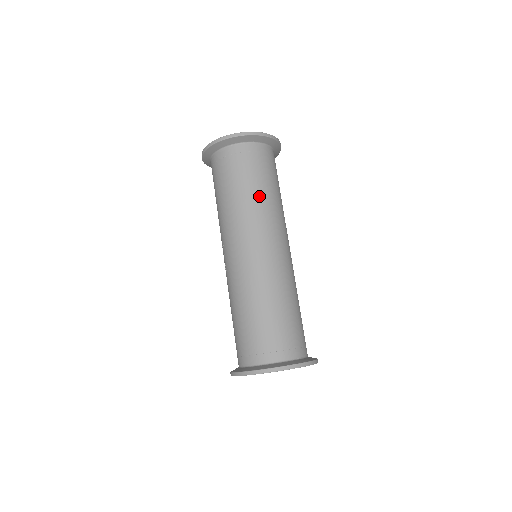
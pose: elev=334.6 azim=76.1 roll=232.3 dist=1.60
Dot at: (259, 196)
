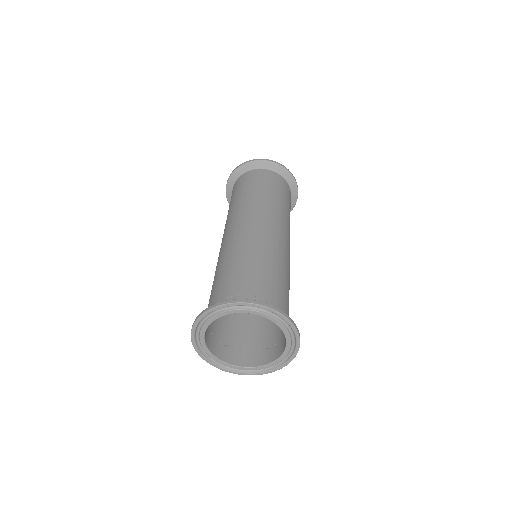
Dot at: (257, 195)
